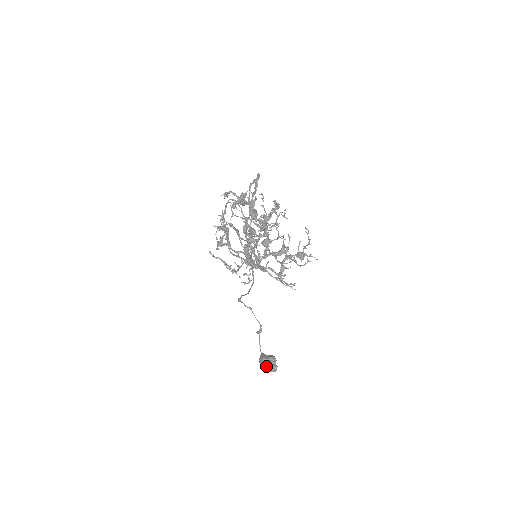
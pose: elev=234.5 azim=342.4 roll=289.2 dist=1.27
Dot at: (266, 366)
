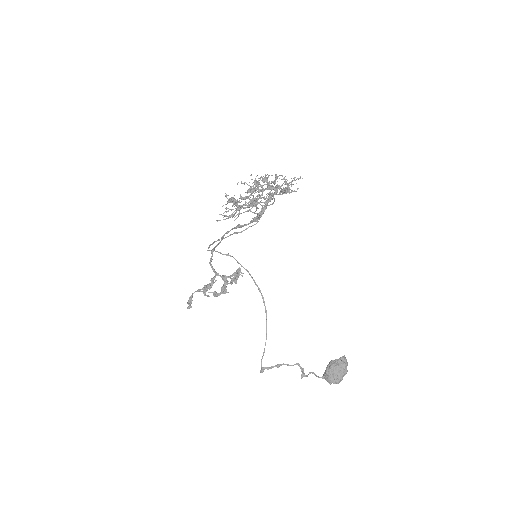
Dot at: (337, 364)
